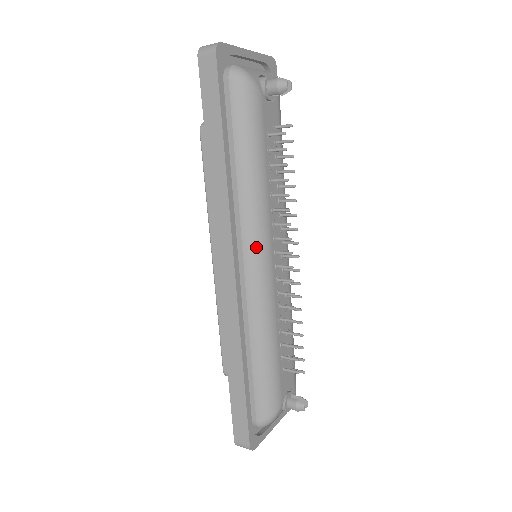
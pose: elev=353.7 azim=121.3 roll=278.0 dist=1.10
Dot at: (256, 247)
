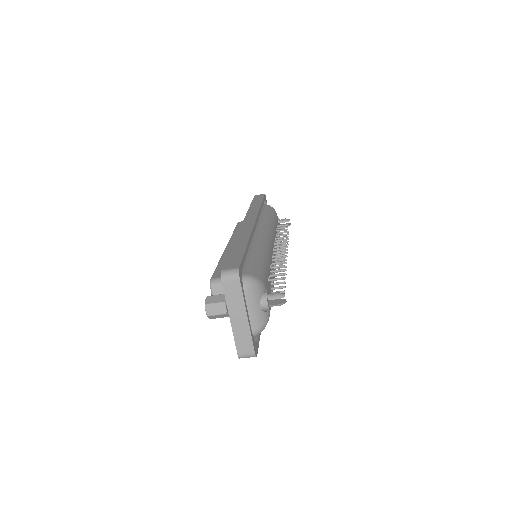
Dot at: (267, 231)
